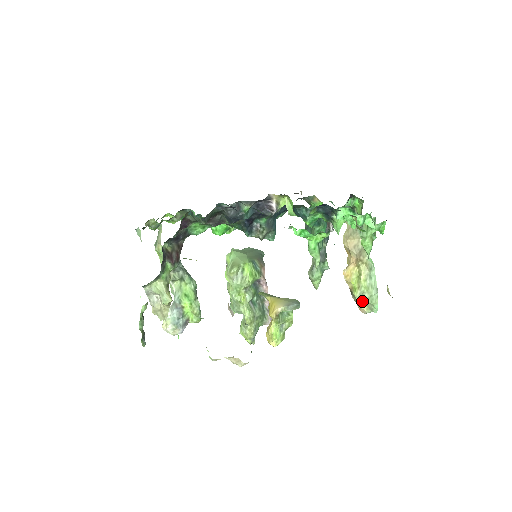
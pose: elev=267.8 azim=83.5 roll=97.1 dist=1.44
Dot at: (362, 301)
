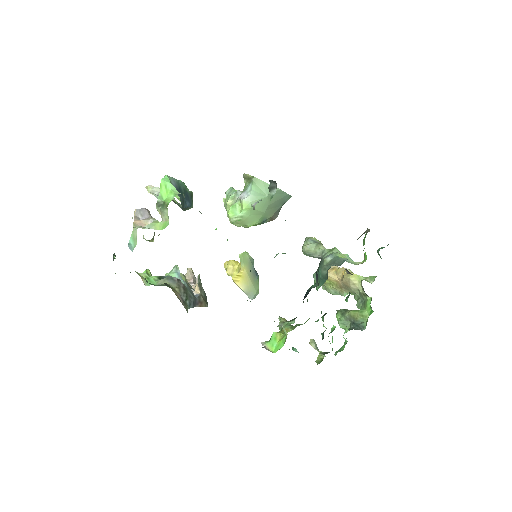
Dot at: occluded
